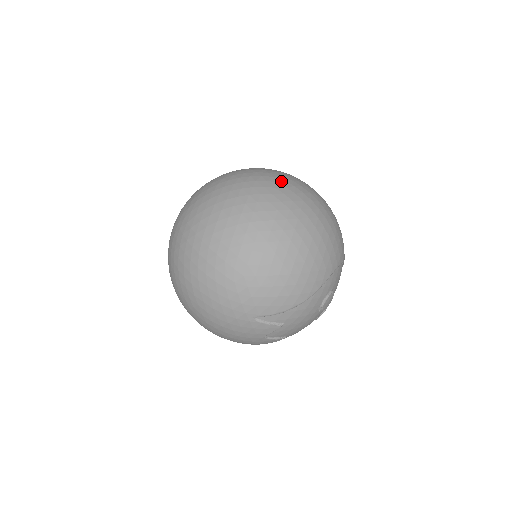
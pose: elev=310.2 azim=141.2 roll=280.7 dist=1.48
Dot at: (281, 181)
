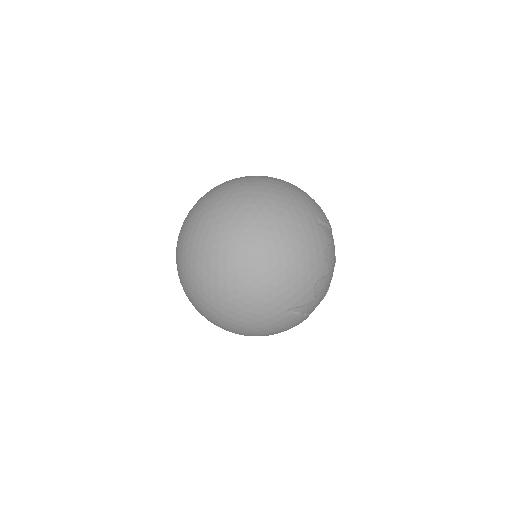
Dot at: occluded
